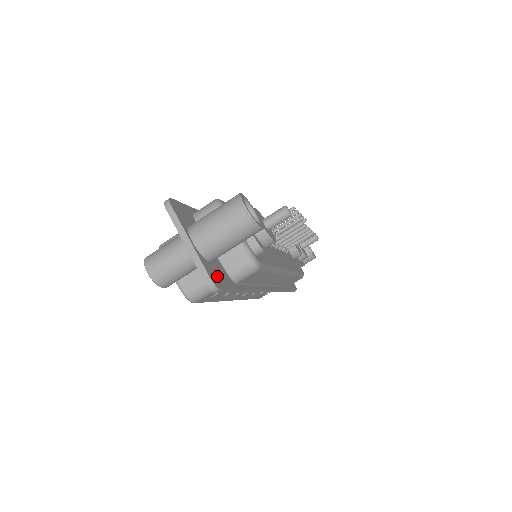
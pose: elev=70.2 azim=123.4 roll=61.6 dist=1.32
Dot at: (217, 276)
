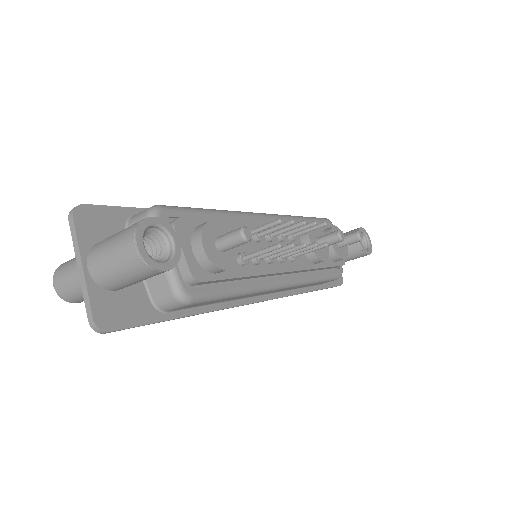
Dot at: (117, 311)
